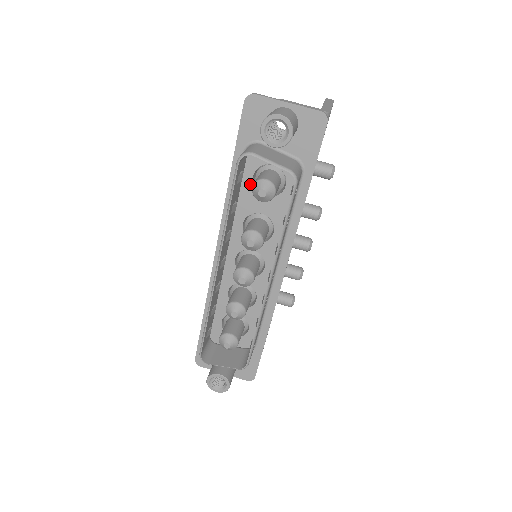
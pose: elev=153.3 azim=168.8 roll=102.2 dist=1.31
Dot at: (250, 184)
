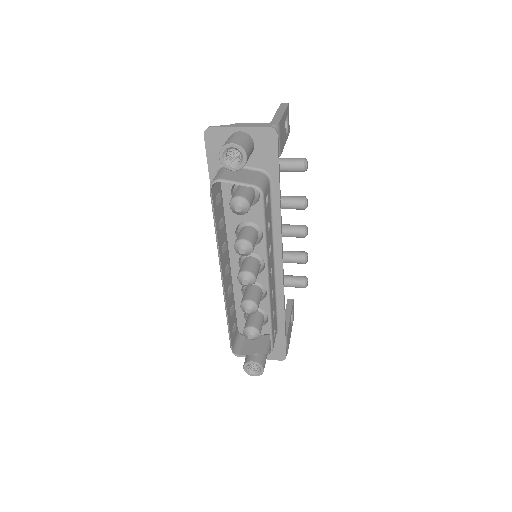
Dot at: occluded
